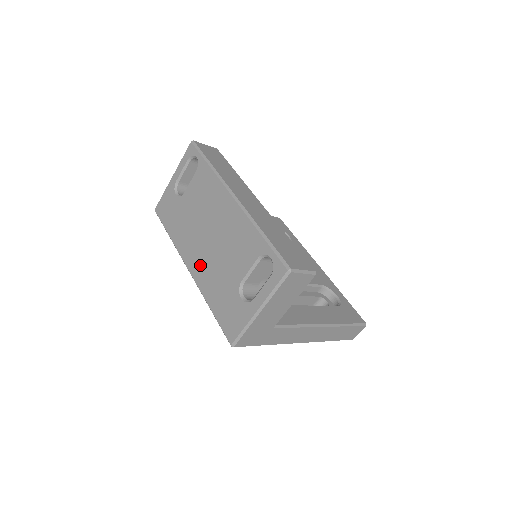
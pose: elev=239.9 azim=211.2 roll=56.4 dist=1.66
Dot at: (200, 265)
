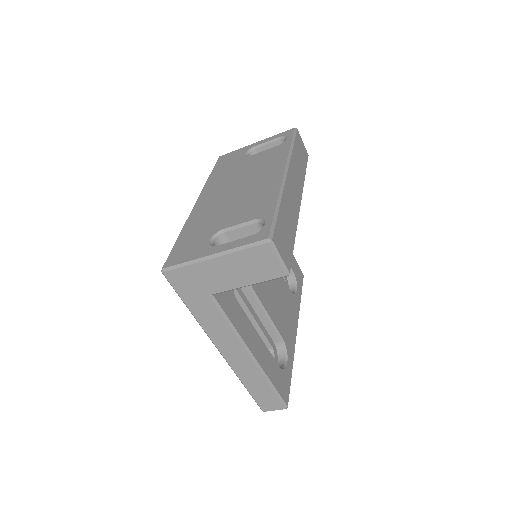
Dot at: (207, 204)
